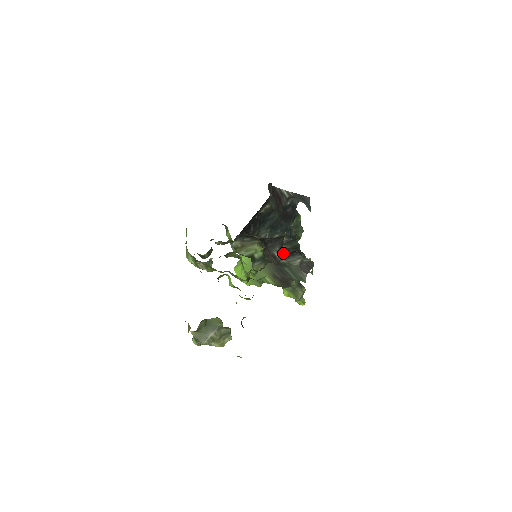
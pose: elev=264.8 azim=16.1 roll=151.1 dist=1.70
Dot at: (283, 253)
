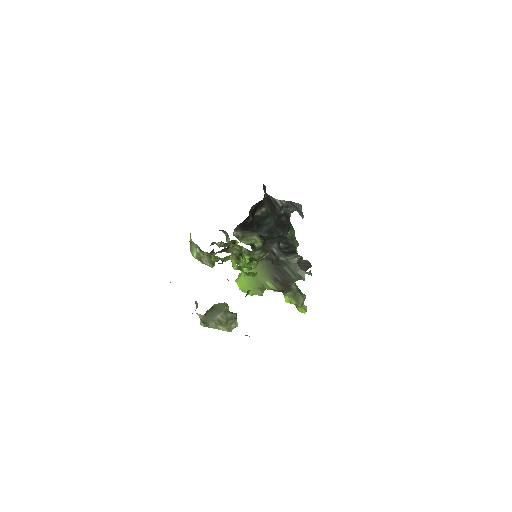
Dot at: (281, 250)
